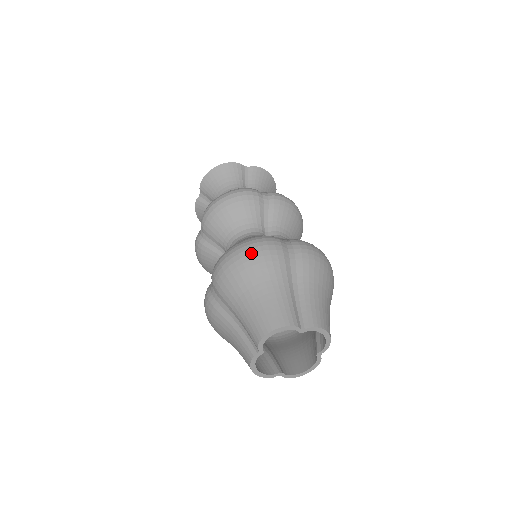
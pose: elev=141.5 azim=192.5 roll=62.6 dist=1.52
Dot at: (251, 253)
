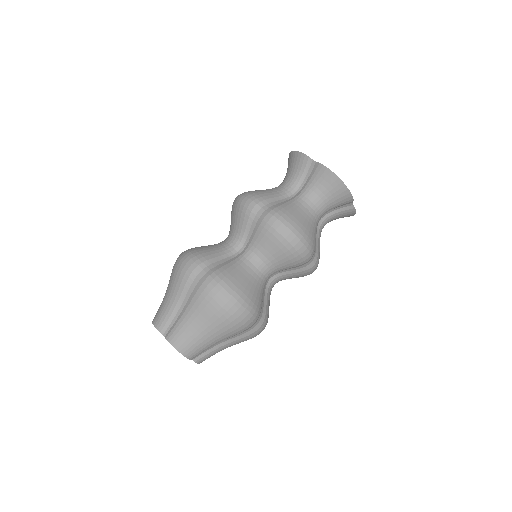
Dot at: (177, 264)
